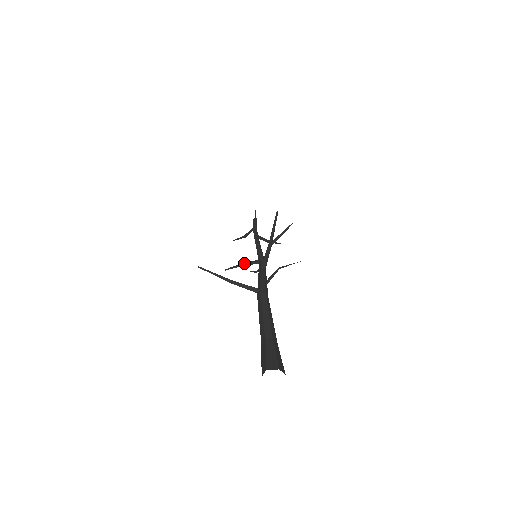
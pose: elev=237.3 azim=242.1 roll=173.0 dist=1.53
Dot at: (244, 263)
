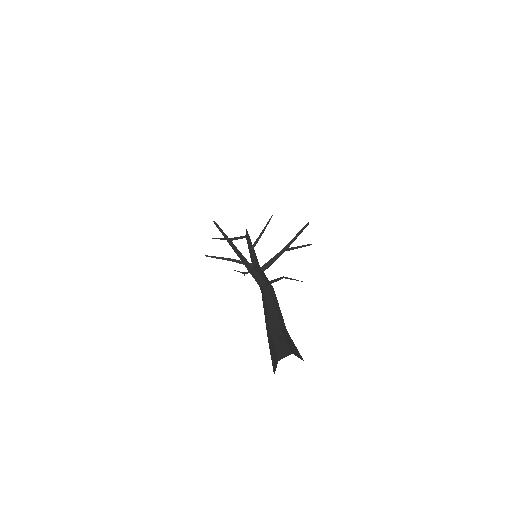
Dot at: occluded
